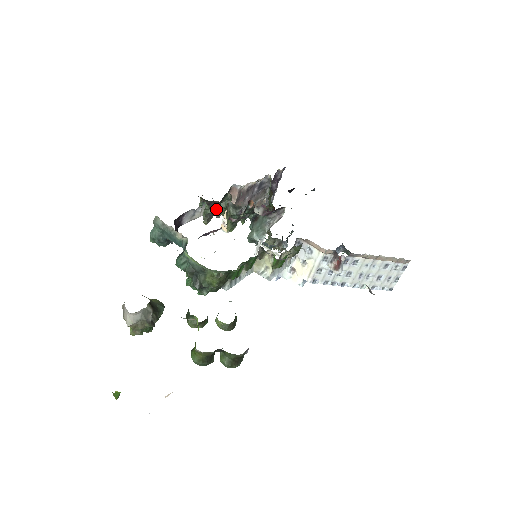
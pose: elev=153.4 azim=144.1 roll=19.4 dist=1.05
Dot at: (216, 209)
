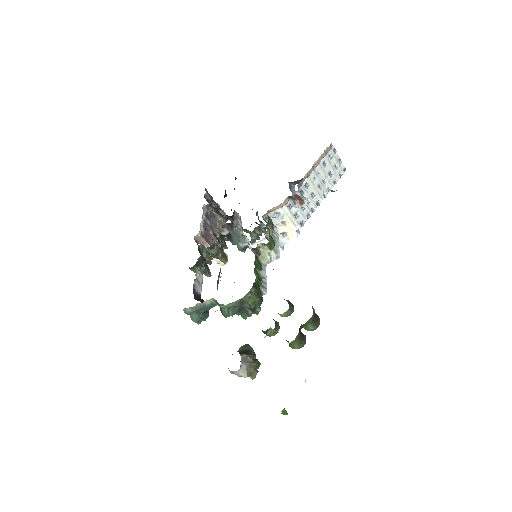
Dot at: (204, 262)
